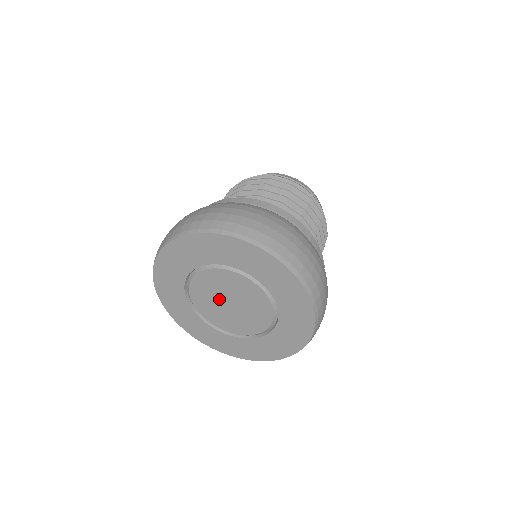
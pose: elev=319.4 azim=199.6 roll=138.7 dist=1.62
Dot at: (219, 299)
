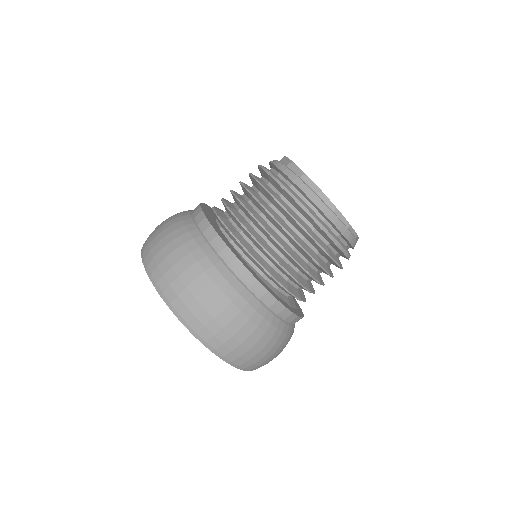
Dot at: occluded
